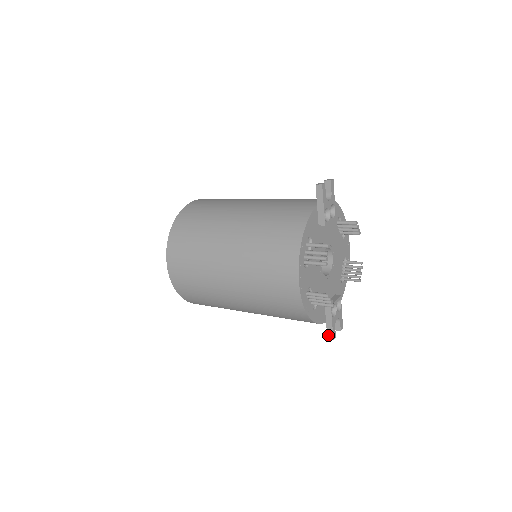
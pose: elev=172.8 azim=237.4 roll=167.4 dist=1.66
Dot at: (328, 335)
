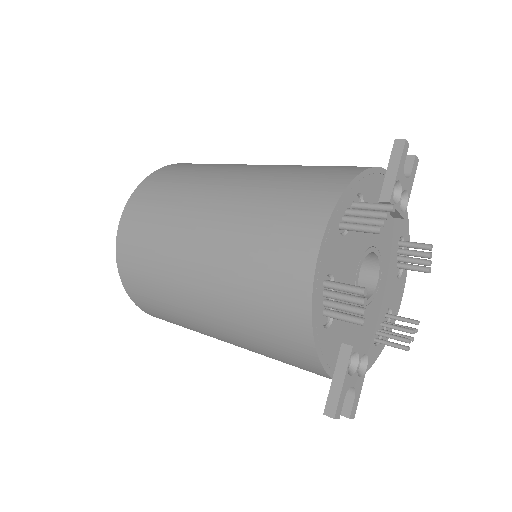
Dot at: (327, 406)
